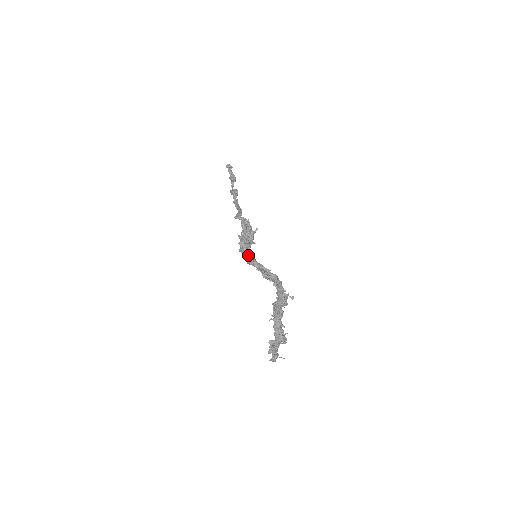
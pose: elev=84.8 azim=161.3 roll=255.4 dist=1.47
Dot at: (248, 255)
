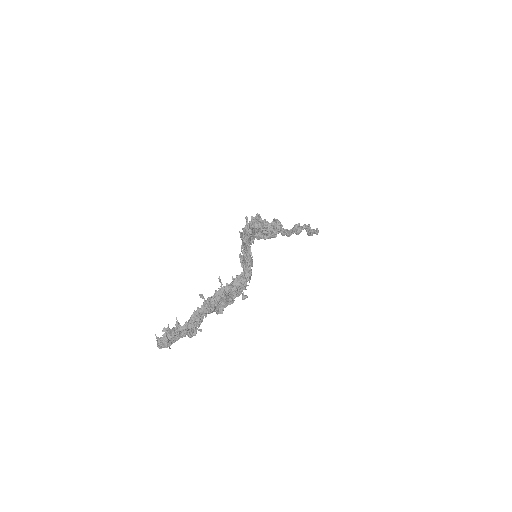
Dot at: (248, 226)
